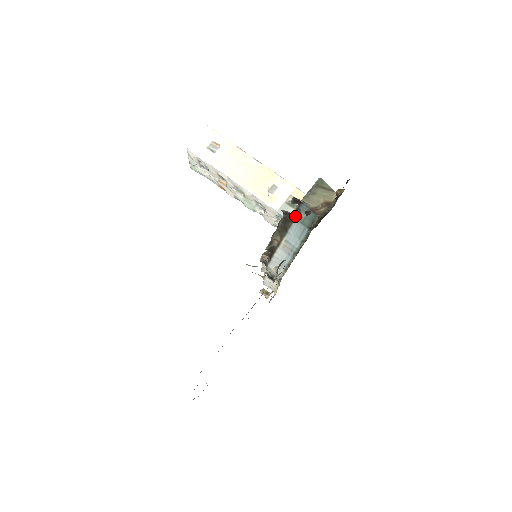
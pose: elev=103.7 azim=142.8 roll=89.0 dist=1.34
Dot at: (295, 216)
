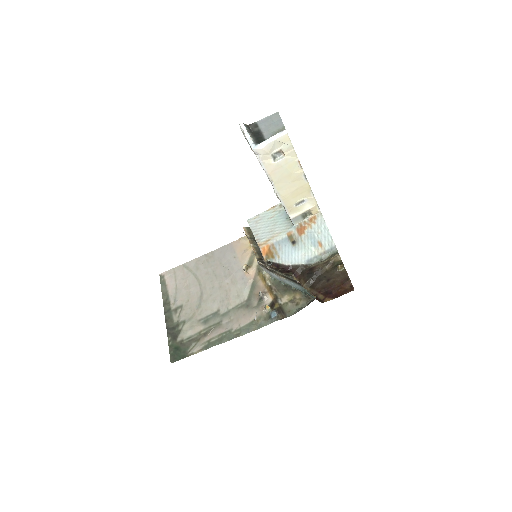
Dot at: occluded
